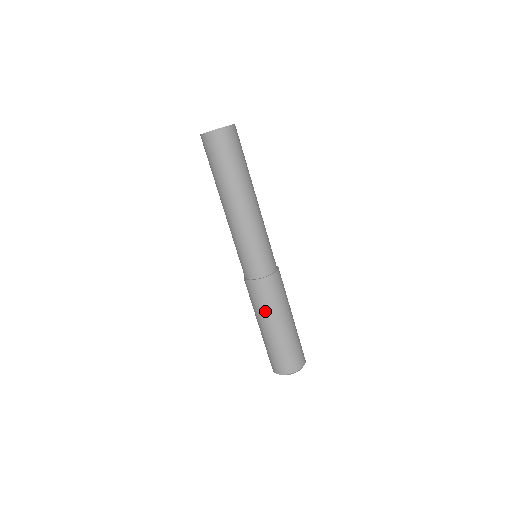
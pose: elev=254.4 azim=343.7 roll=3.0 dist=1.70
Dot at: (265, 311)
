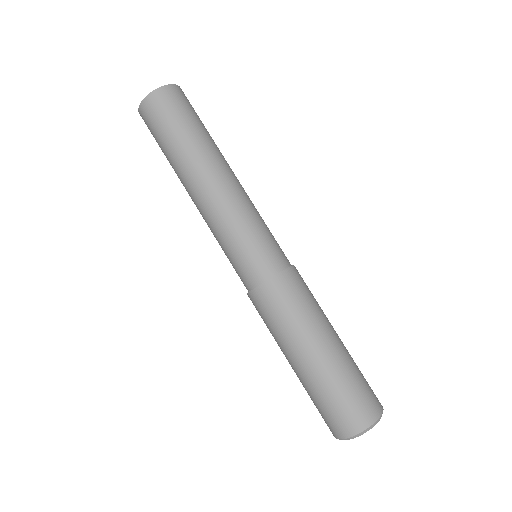
Dot at: (275, 338)
